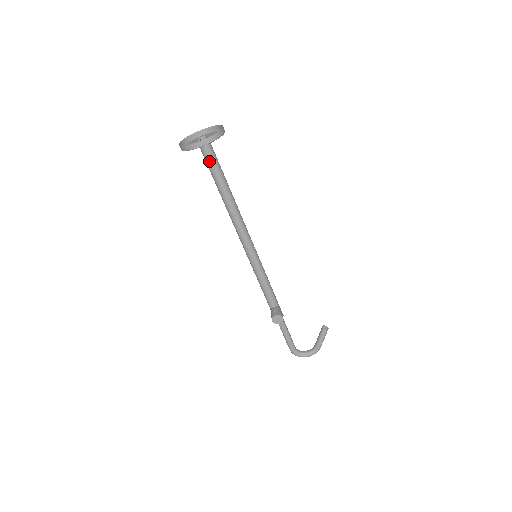
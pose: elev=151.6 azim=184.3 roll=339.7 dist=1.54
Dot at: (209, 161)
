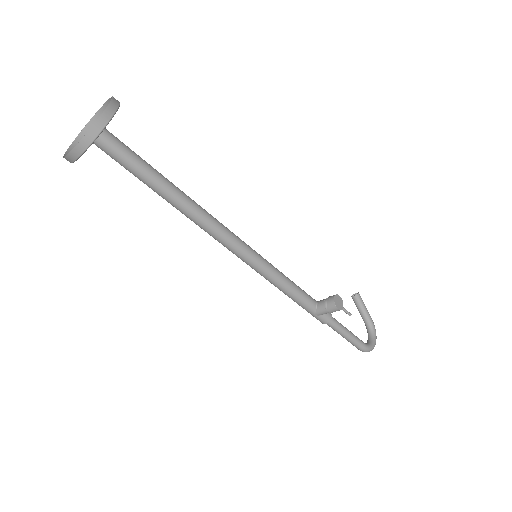
Dot at: (126, 153)
